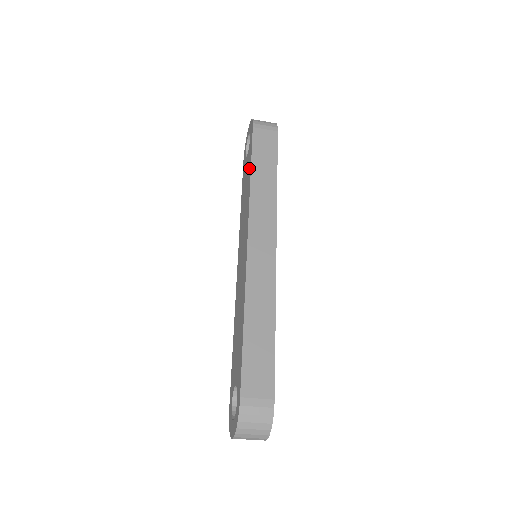
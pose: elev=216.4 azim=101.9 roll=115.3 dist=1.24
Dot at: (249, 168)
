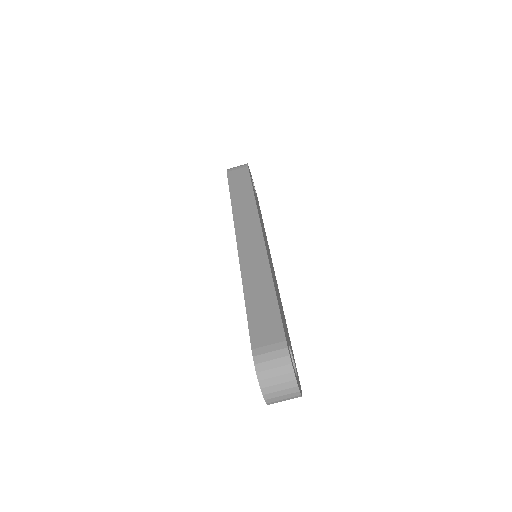
Dot at: occluded
